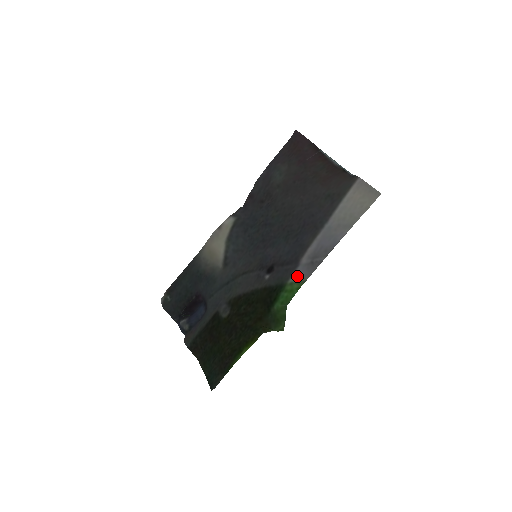
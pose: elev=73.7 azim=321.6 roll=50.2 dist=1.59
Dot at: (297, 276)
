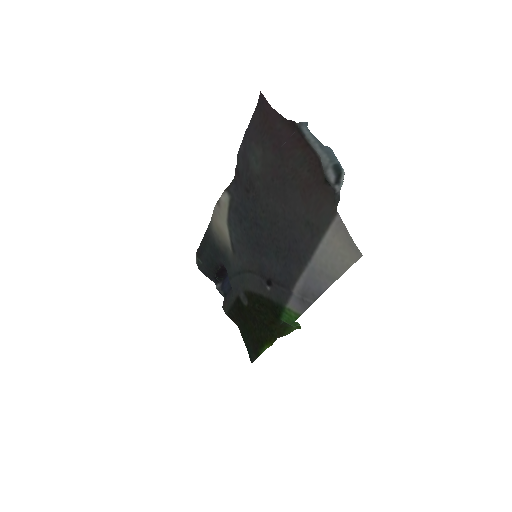
Dot at: (292, 306)
